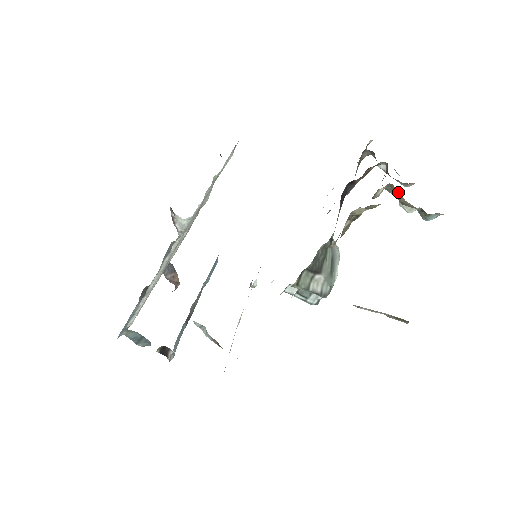
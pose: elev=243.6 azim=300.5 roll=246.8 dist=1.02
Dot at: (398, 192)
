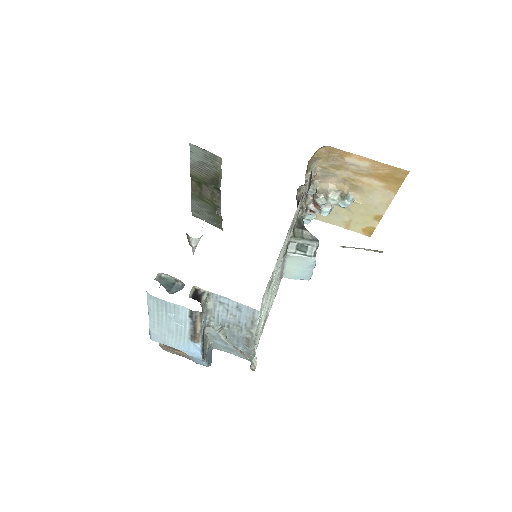
Dot at: (324, 186)
